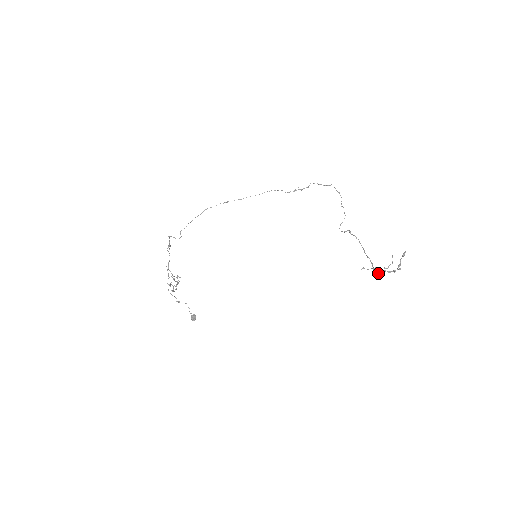
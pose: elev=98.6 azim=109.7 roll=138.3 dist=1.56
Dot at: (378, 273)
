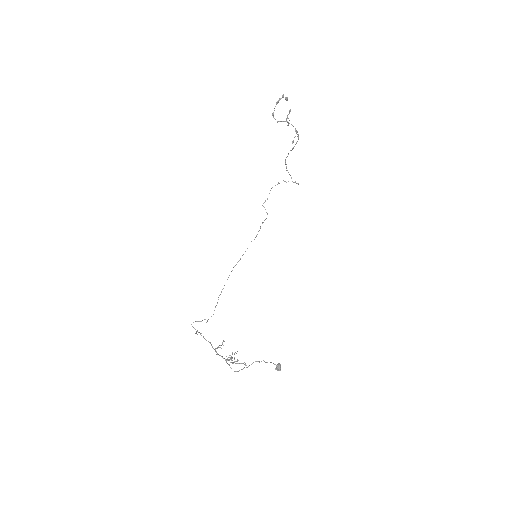
Dot at: occluded
